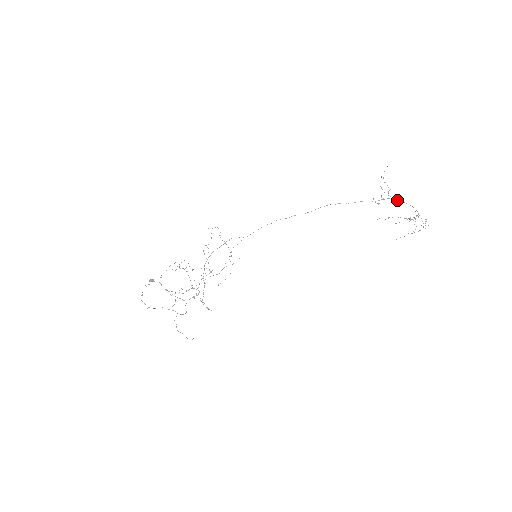
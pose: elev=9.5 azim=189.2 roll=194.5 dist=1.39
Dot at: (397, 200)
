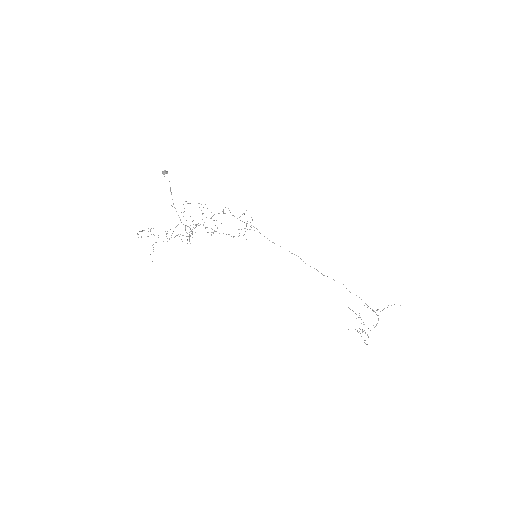
Dot at: occluded
